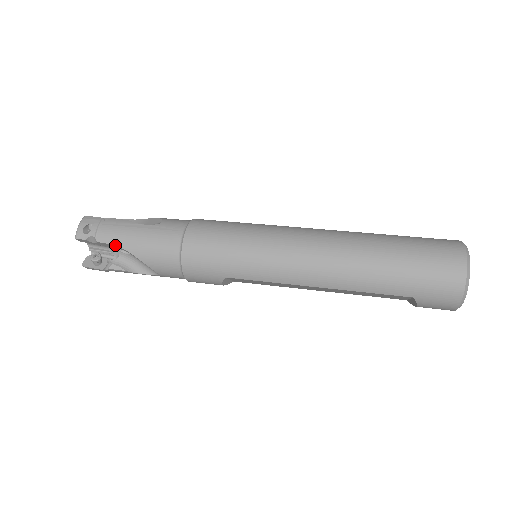
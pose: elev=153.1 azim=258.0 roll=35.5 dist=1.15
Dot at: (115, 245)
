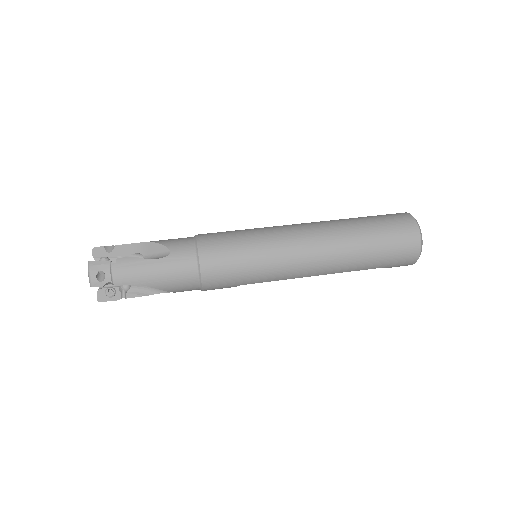
Dot at: occluded
